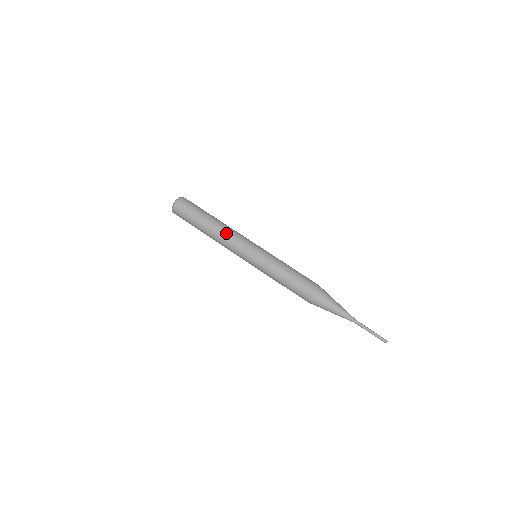
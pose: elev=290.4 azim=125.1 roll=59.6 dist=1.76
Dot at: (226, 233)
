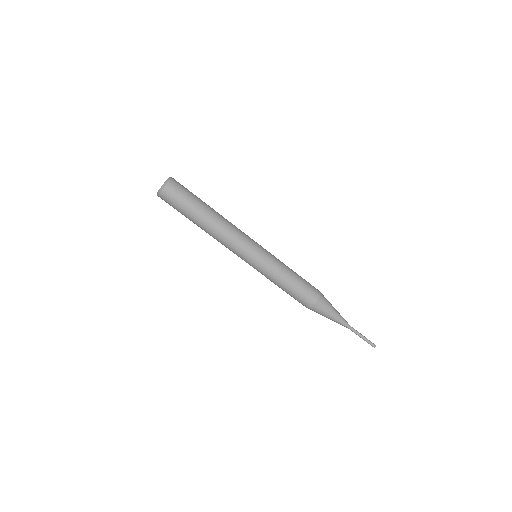
Dot at: (227, 230)
